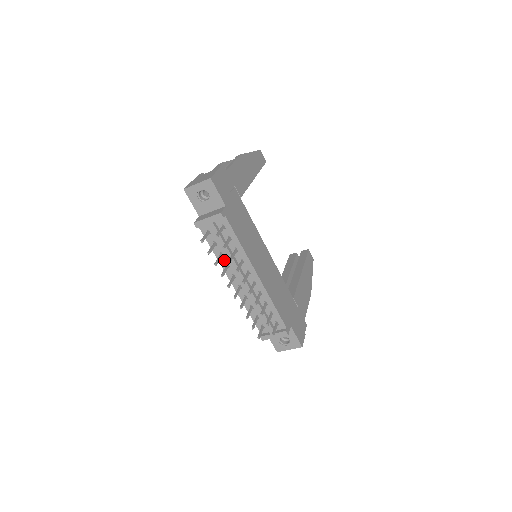
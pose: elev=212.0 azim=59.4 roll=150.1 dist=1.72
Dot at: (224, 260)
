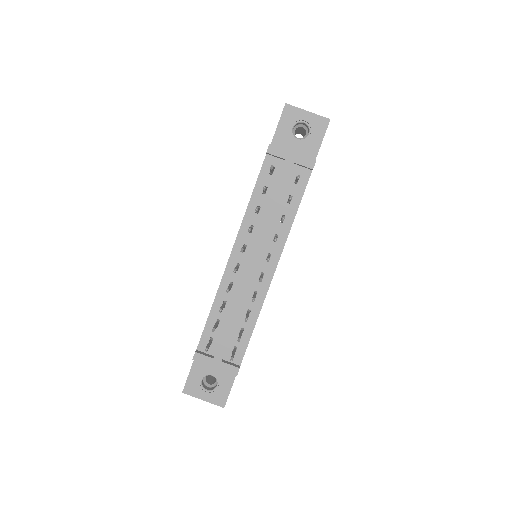
Dot at: (253, 219)
